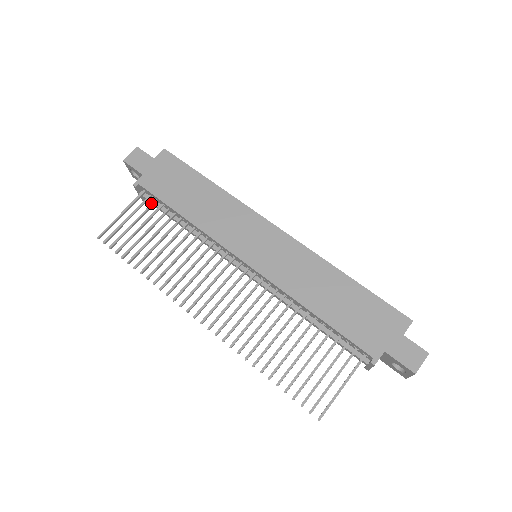
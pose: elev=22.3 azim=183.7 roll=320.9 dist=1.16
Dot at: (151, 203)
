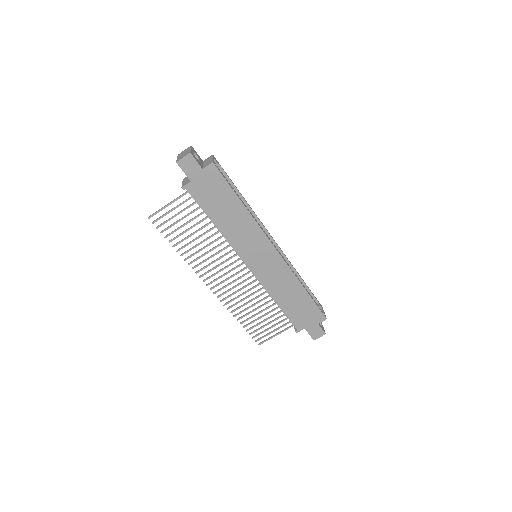
Dot at: (193, 203)
